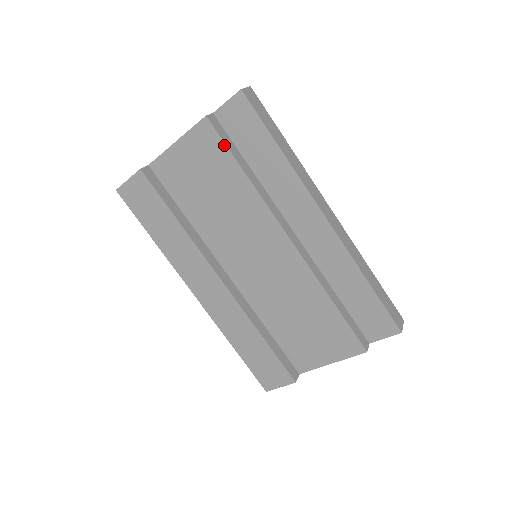
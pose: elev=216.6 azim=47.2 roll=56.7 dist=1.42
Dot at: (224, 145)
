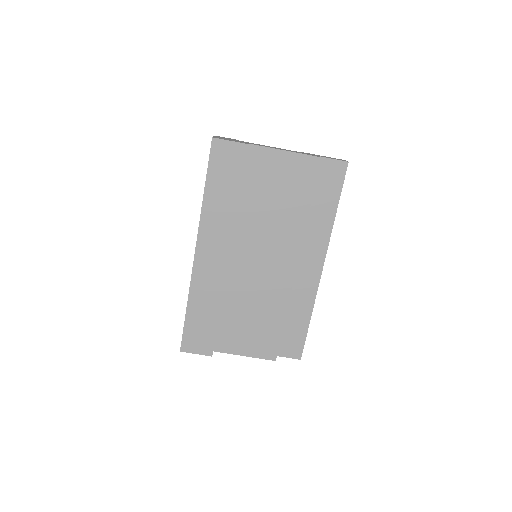
Dot at: (314, 182)
